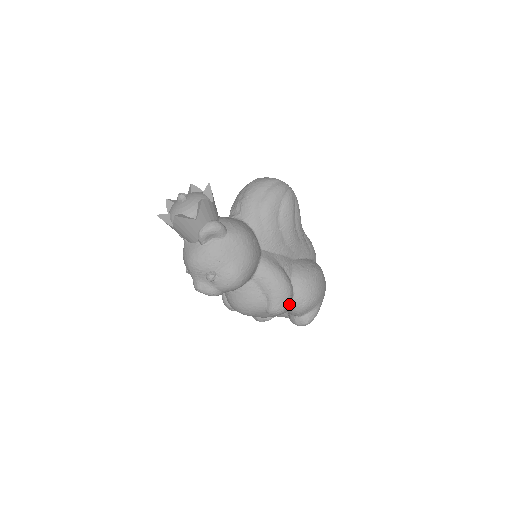
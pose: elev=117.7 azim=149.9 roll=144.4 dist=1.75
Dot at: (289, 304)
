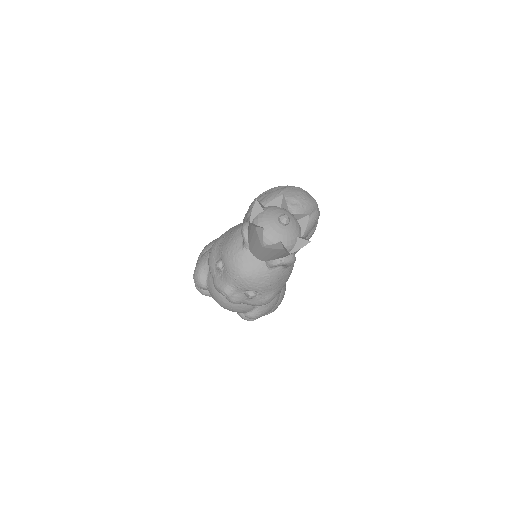
Dot at: occluded
